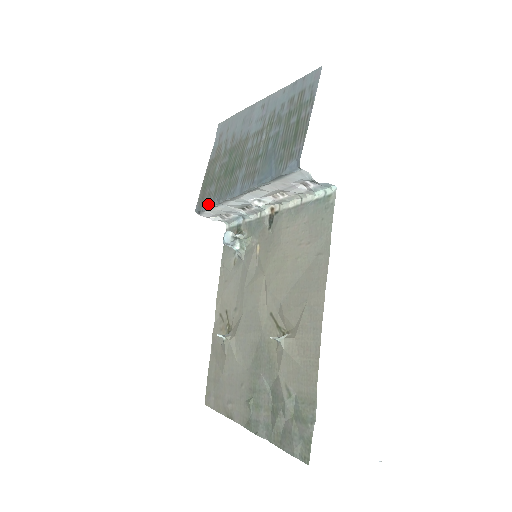
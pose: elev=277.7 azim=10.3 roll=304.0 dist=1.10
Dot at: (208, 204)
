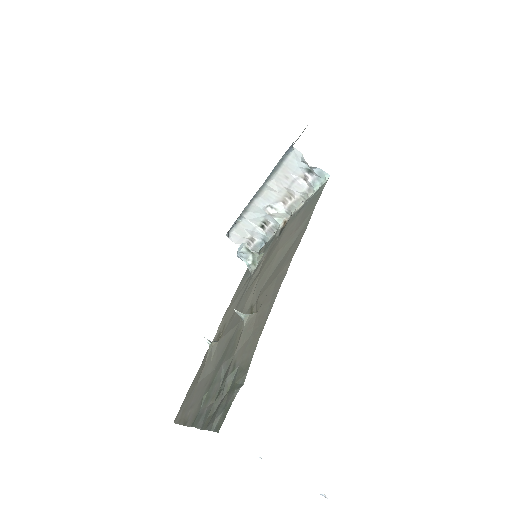
Dot at: (235, 221)
